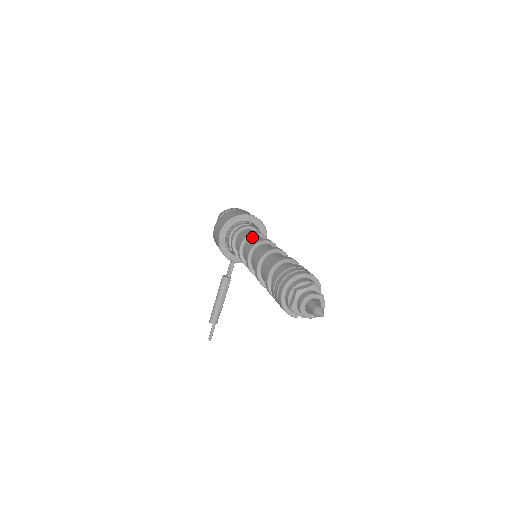
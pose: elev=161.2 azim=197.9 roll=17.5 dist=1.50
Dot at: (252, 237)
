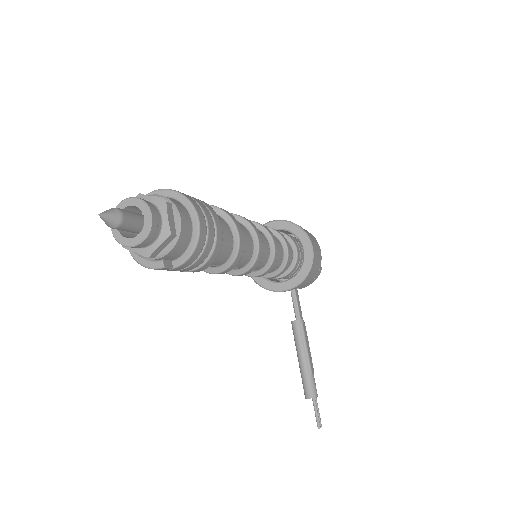
Dot at: occluded
